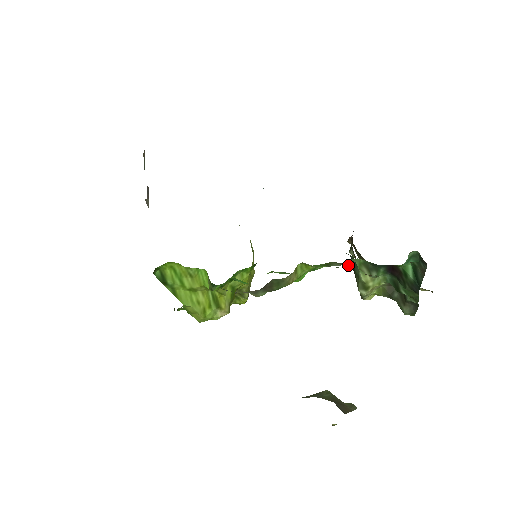
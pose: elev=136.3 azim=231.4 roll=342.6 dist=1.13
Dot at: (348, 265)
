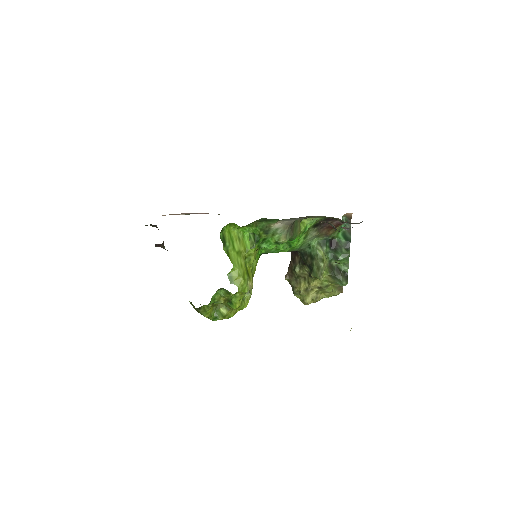
Dot at: (317, 233)
